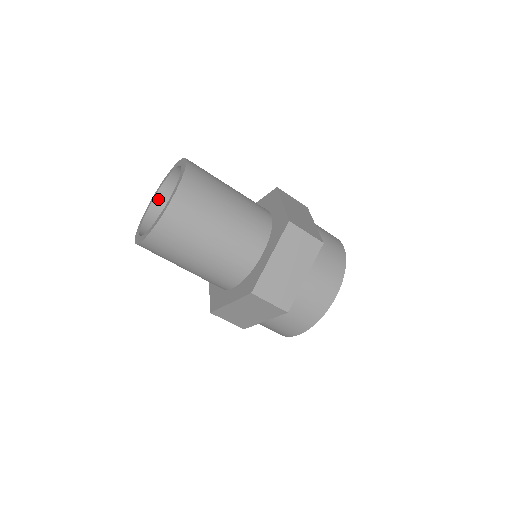
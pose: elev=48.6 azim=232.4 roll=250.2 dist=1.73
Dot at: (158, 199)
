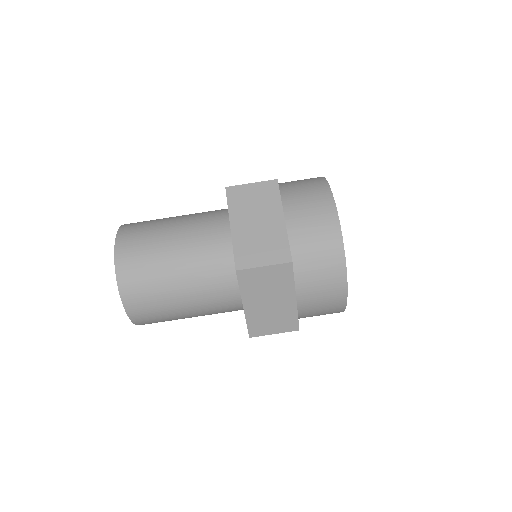
Dot at: occluded
